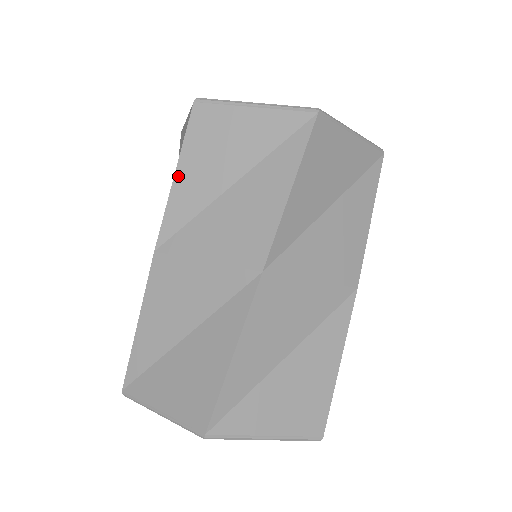
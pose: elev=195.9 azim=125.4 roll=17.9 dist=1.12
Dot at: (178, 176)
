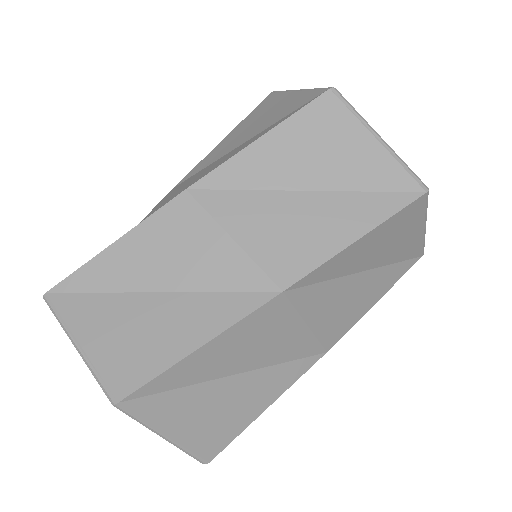
Dot at: (263, 141)
